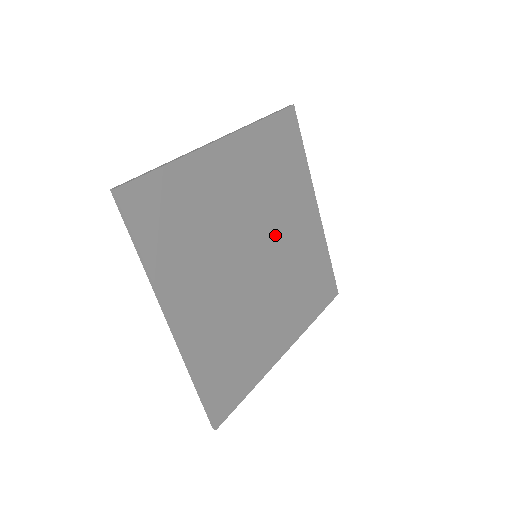
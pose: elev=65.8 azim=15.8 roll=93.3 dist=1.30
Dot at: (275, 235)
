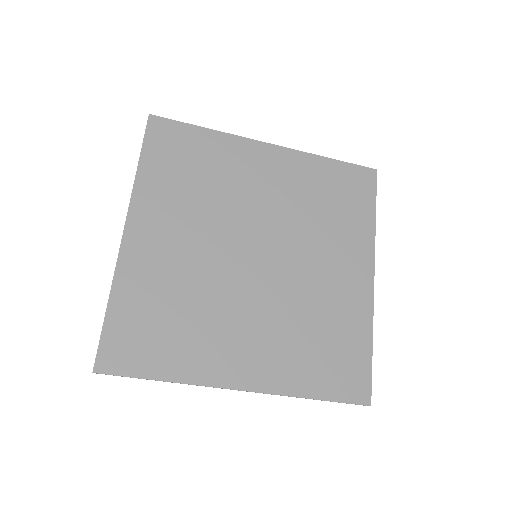
Dot at: (253, 220)
